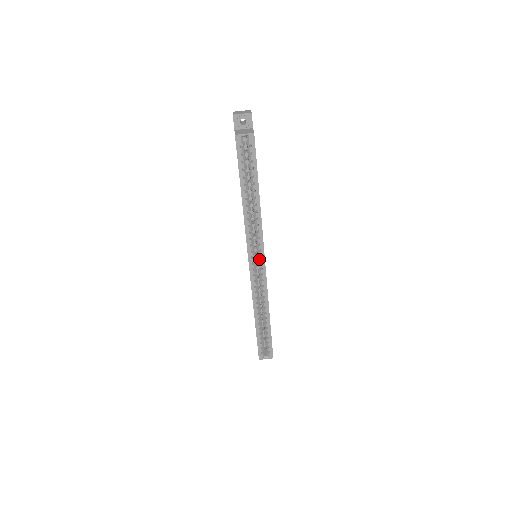
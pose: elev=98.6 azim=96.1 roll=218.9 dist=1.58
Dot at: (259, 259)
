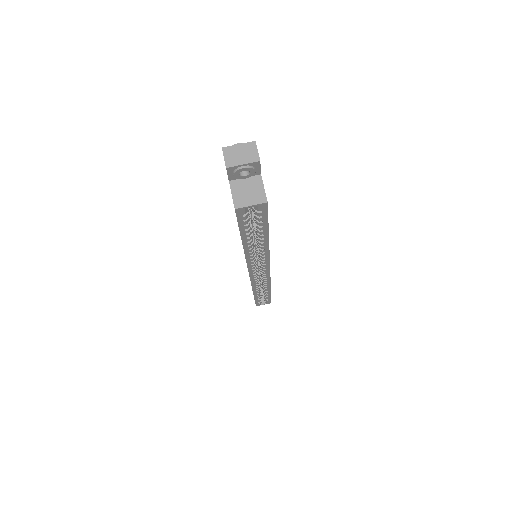
Dot at: (262, 270)
